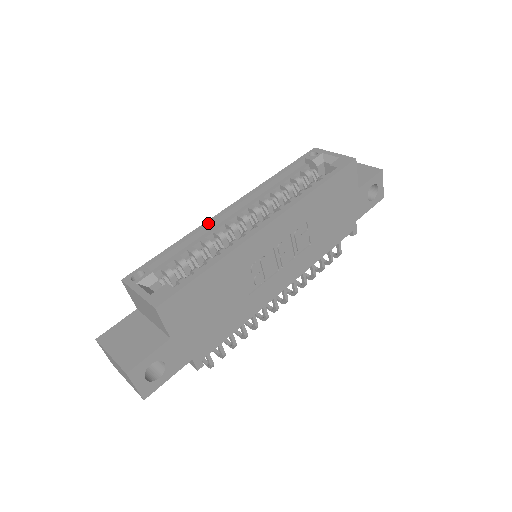
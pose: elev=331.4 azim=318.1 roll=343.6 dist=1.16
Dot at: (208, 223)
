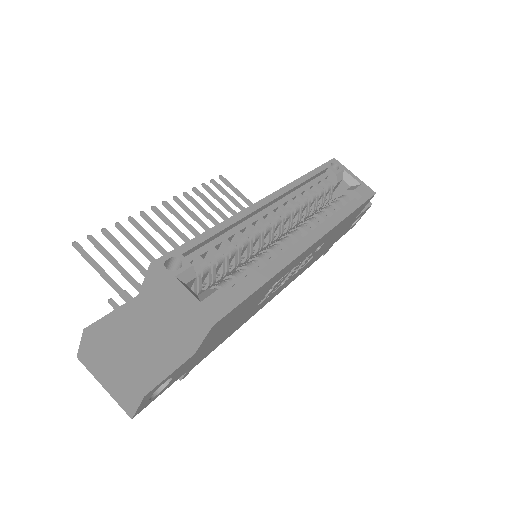
Dot at: (246, 214)
